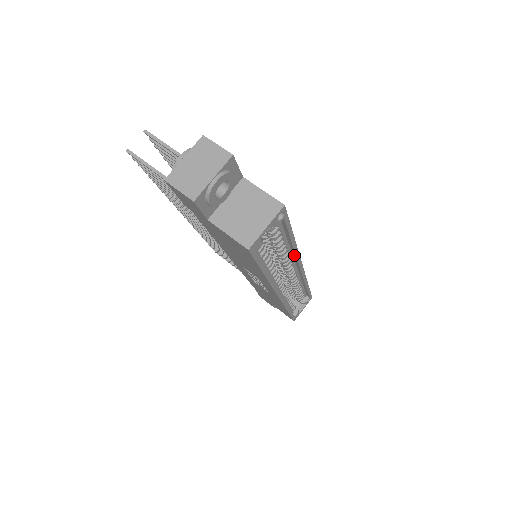
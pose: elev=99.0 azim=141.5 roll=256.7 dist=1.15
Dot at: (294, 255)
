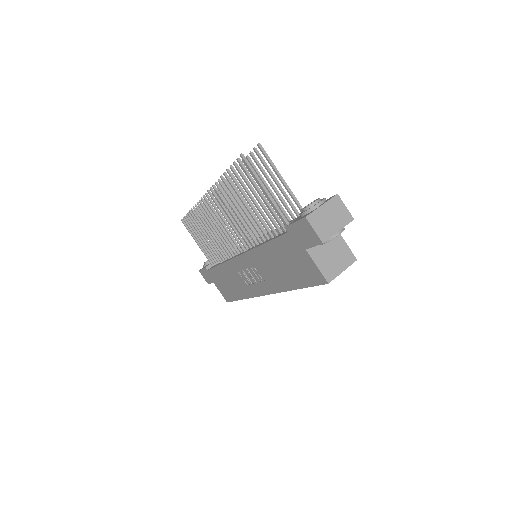
Dot at: occluded
